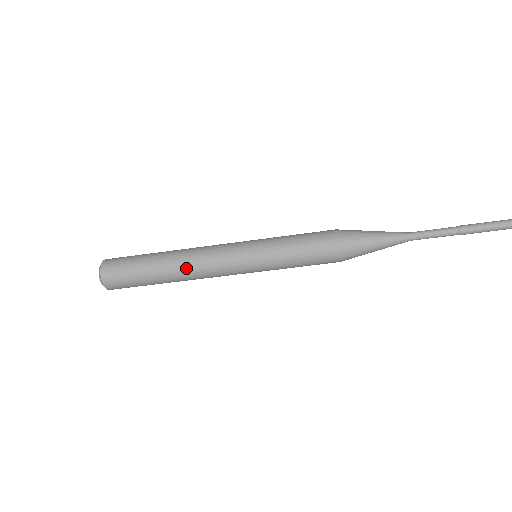
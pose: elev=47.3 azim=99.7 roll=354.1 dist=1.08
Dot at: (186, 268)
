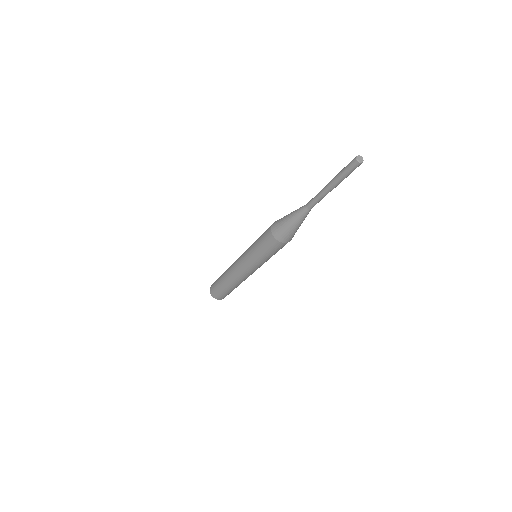
Dot at: (241, 282)
